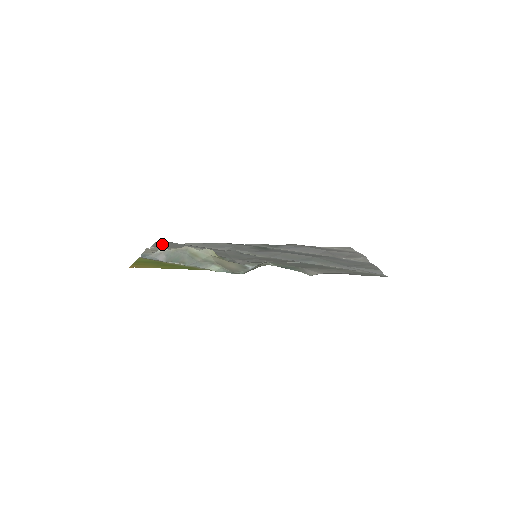
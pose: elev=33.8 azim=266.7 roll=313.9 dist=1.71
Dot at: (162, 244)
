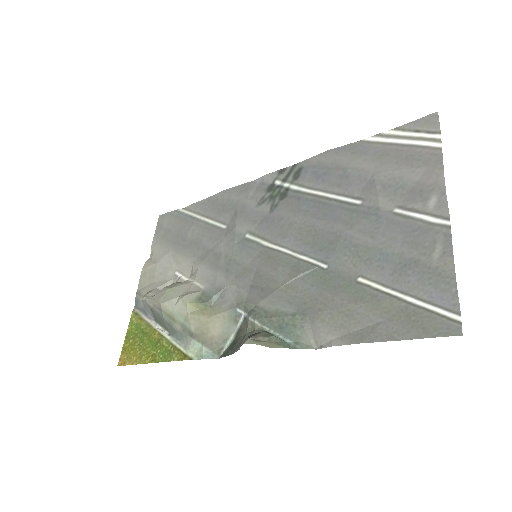
Dot at: (163, 227)
